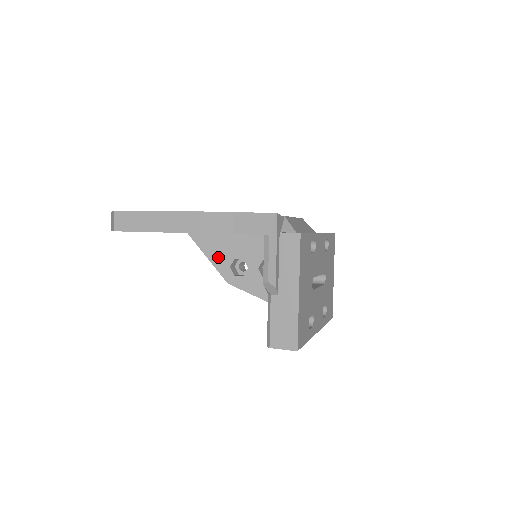
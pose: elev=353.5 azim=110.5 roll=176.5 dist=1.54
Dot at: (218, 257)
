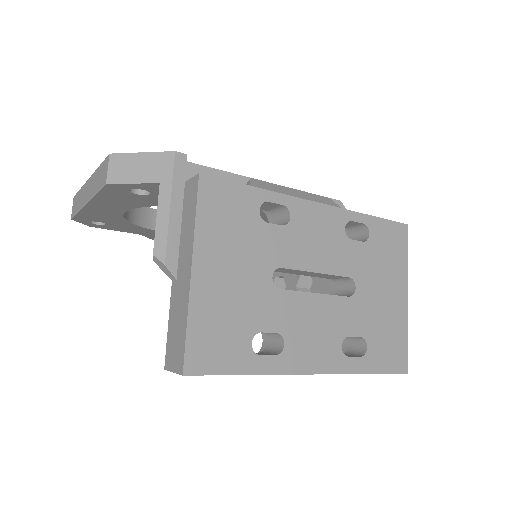
Dot at: occluded
